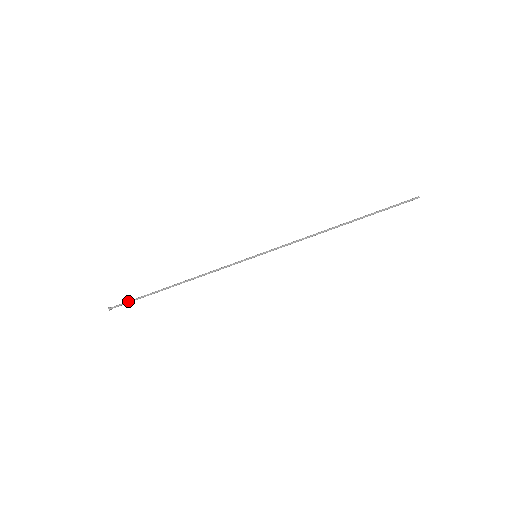
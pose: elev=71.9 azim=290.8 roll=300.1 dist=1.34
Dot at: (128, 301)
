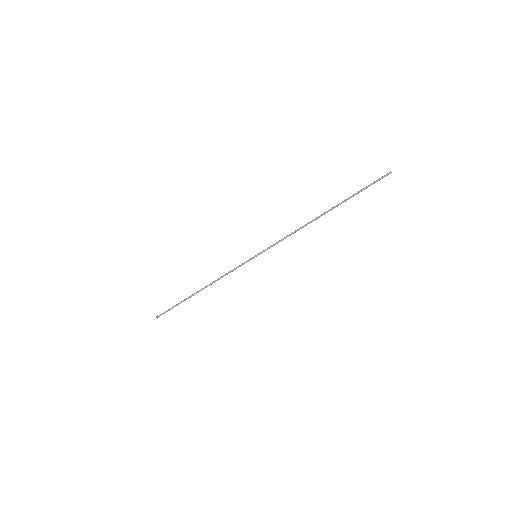
Dot at: (168, 309)
